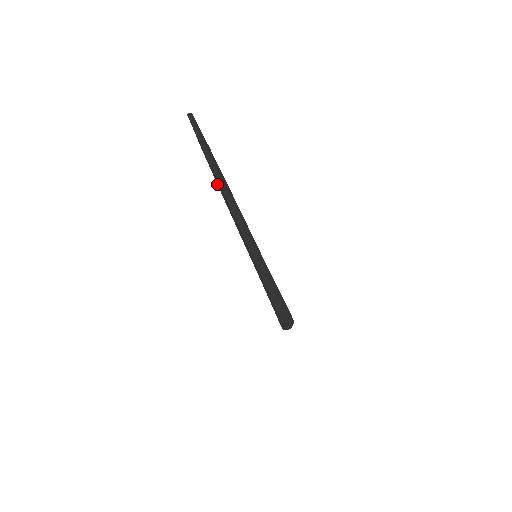
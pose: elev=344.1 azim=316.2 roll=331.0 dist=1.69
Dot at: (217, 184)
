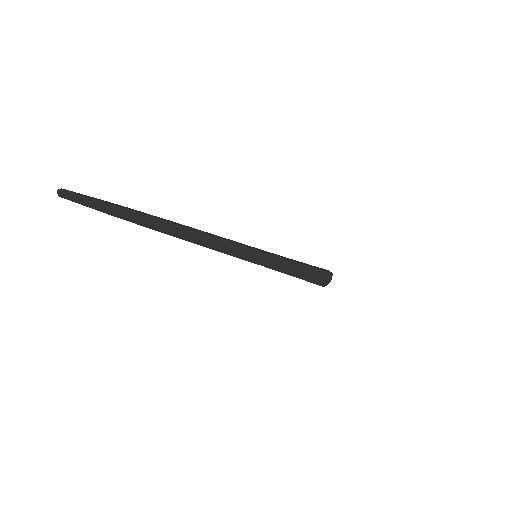
Dot at: (160, 231)
